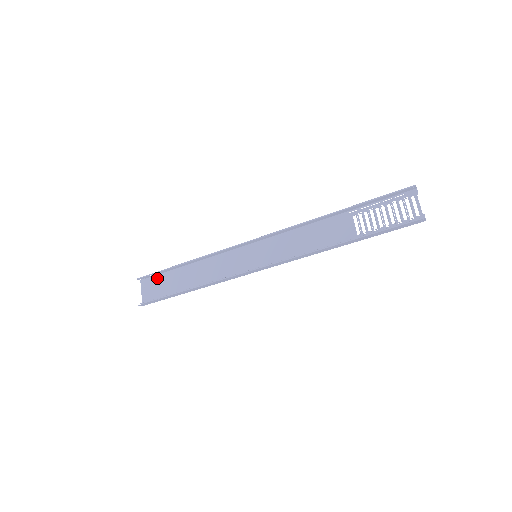
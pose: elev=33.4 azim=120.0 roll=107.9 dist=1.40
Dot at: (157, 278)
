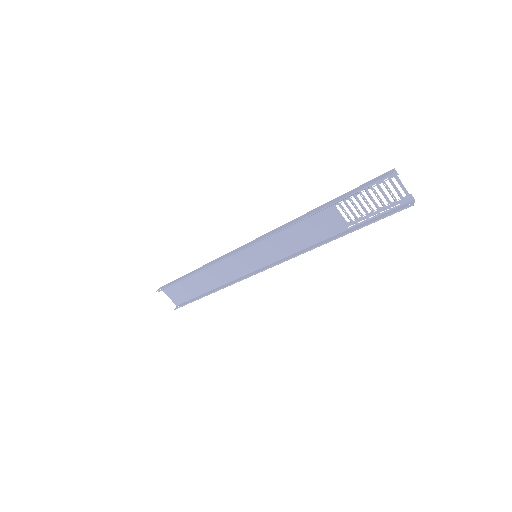
Dot at: (174, 284)
